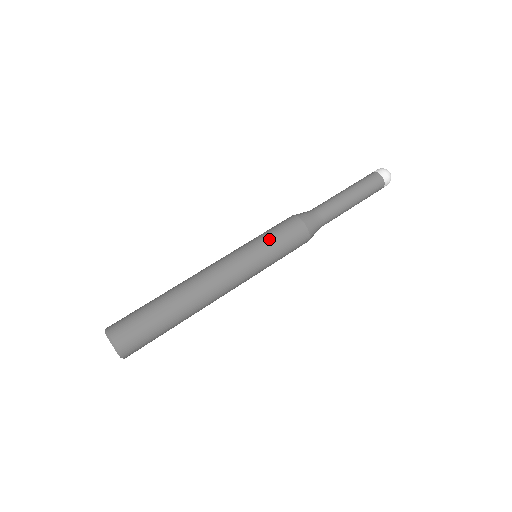
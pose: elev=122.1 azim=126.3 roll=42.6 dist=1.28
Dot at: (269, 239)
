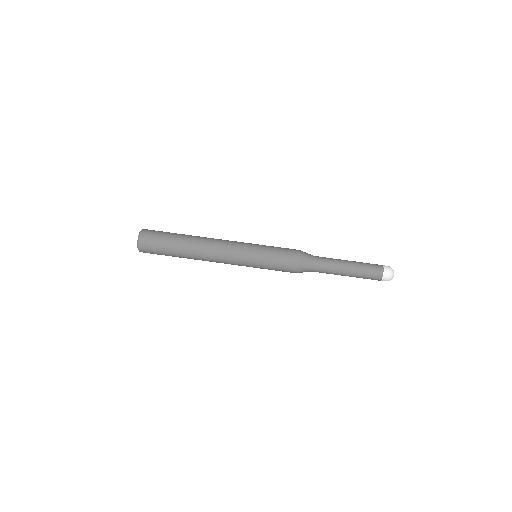
Dot at: (269, 248)
